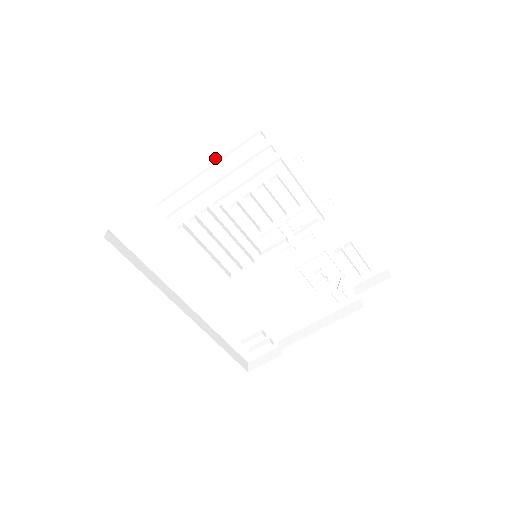
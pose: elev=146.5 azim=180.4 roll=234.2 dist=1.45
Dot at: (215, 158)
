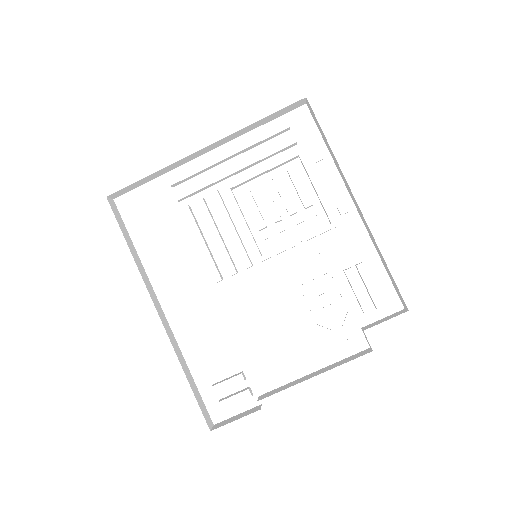
Dot at: (239, 142)
